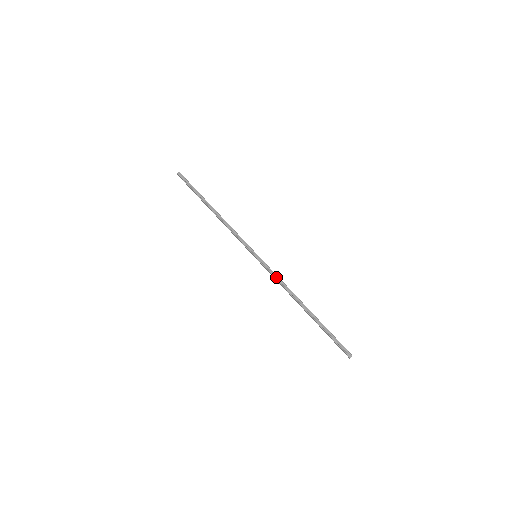
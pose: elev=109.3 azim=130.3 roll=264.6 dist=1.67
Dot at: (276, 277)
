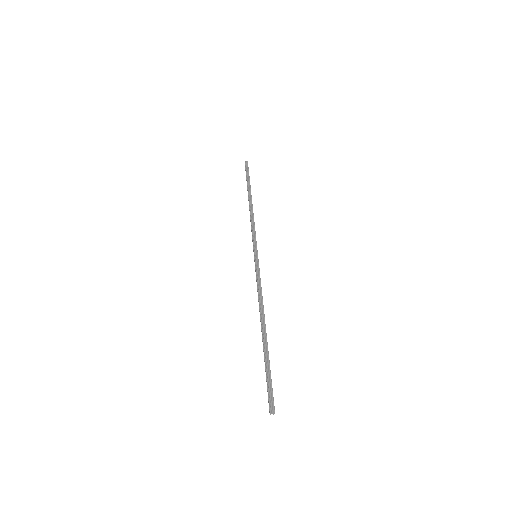
Dot at: (259, 284)
